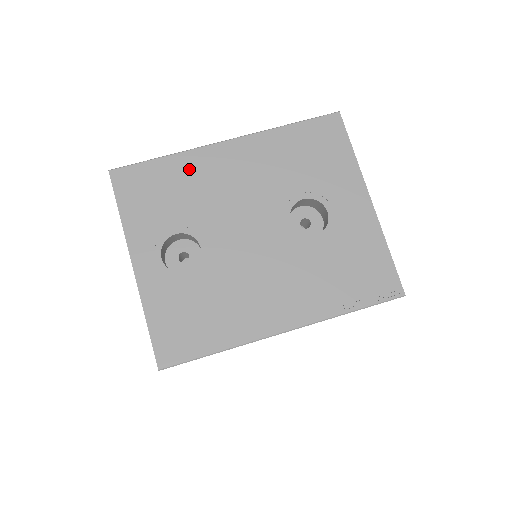
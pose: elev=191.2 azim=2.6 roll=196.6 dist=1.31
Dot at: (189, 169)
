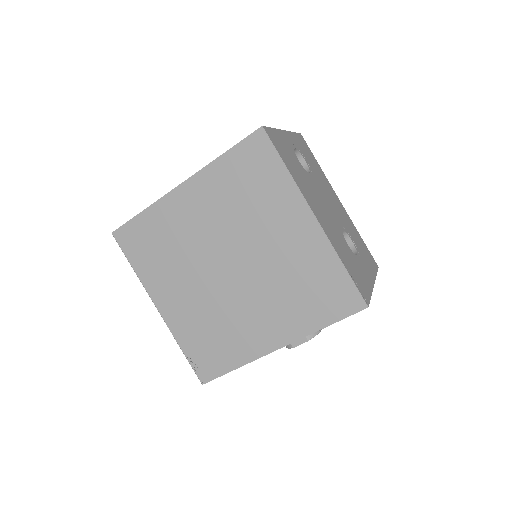
Dot at: (323, 176)
